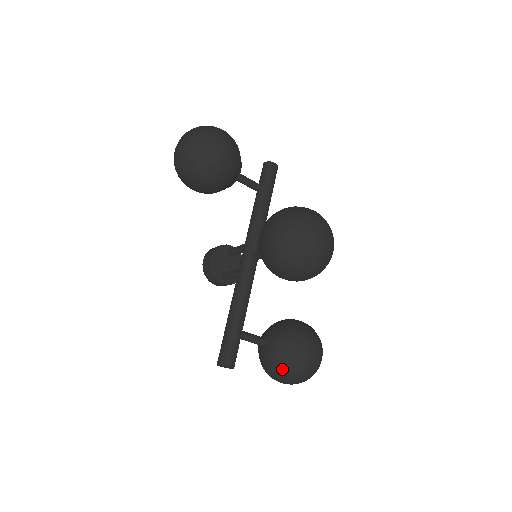
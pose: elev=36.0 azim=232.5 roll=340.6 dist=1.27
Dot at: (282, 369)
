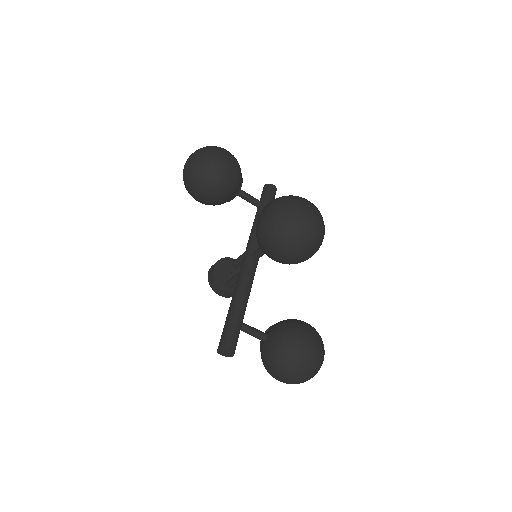
Dot at: (283, 361)
